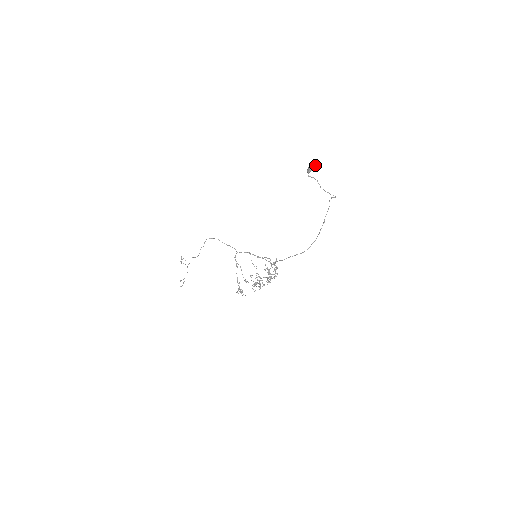
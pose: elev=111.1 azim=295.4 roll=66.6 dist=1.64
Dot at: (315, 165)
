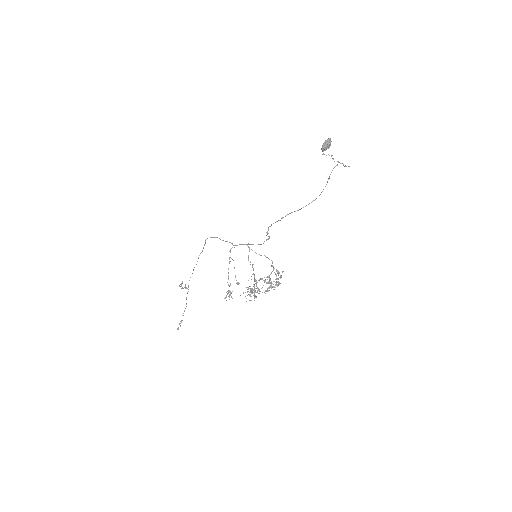
Dot at: (330, 141)
